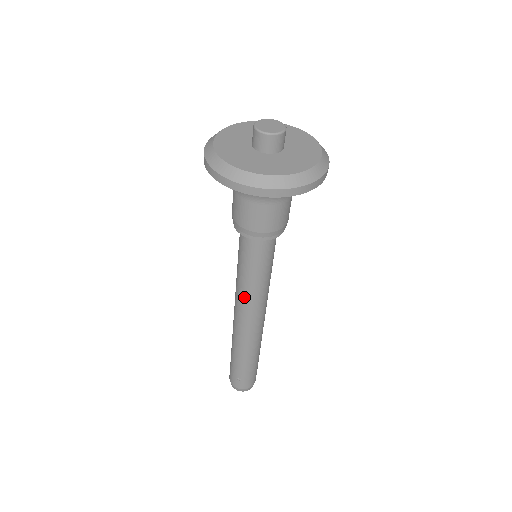
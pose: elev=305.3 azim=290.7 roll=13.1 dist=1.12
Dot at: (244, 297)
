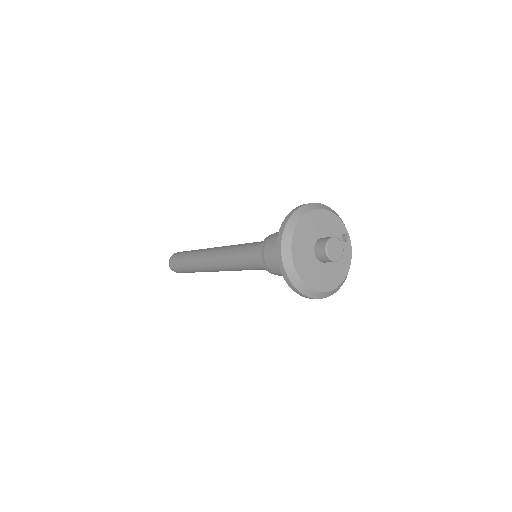
Dot at: (226, 261)
